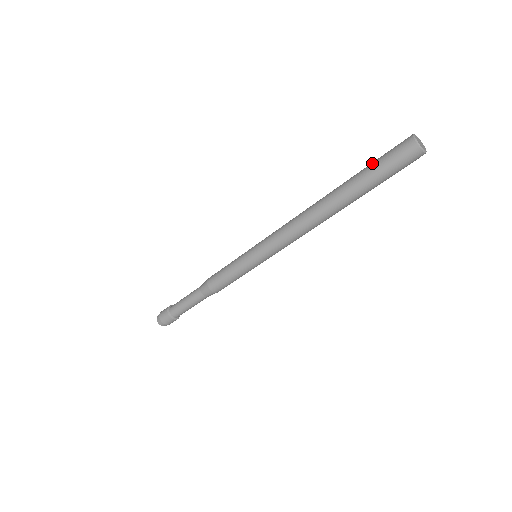
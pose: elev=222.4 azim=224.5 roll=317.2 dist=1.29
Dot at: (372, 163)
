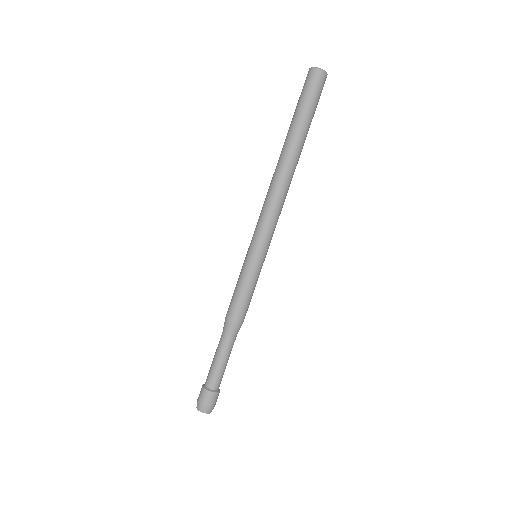
Dot at: (296, 106)
